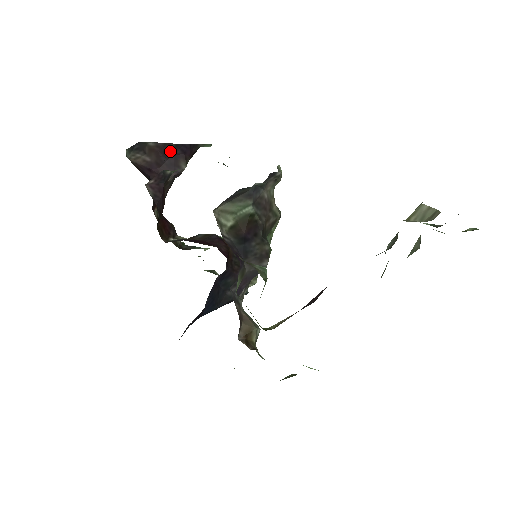
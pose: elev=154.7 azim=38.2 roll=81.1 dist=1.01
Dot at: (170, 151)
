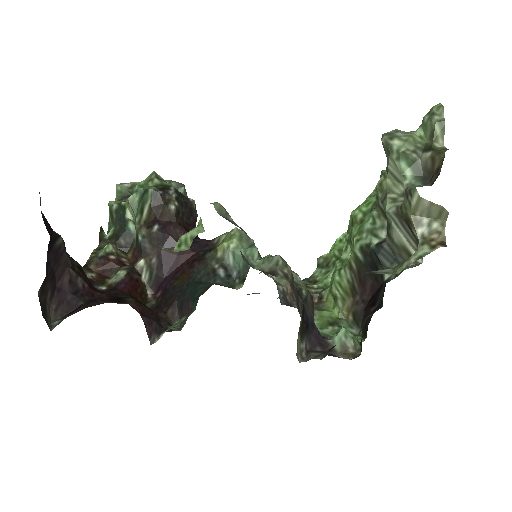
Dot at: (46, 263)
